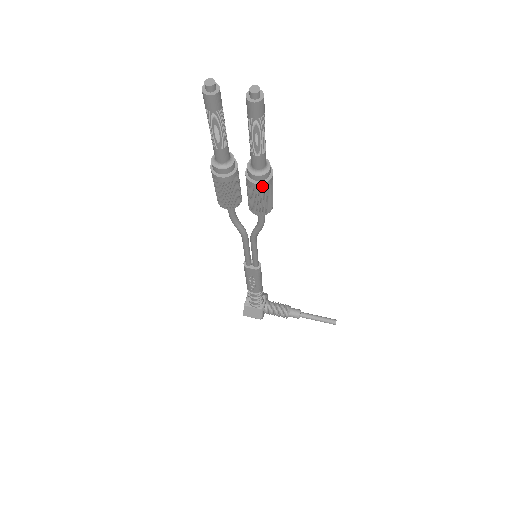
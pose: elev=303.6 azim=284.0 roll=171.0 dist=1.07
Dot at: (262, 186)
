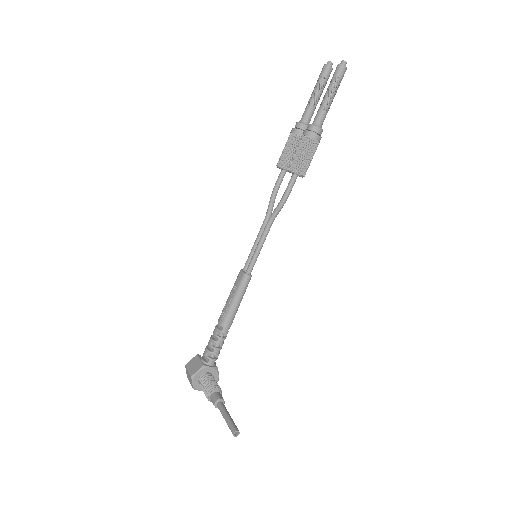
Dot at: (308, 134)
